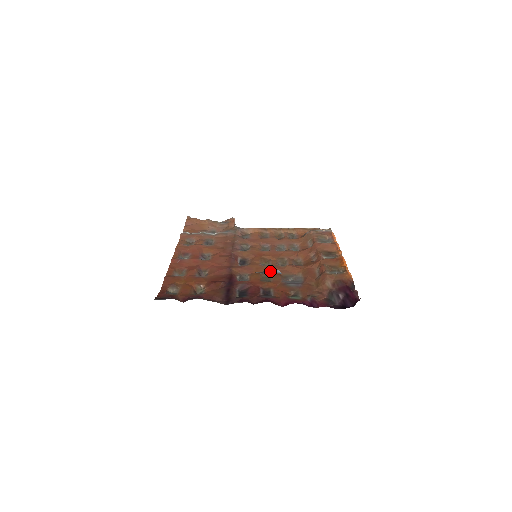
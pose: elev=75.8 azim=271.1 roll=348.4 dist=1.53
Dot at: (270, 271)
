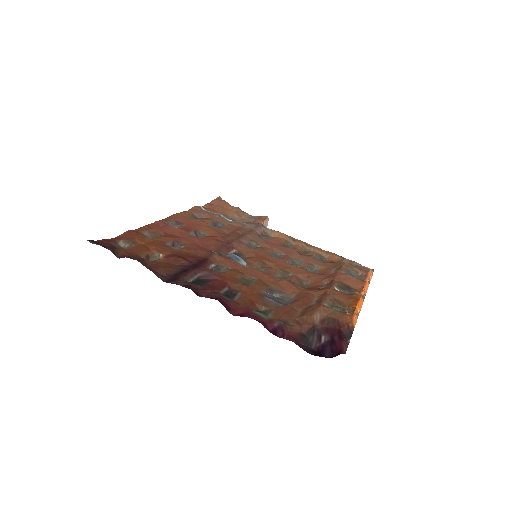
Dot at: (231, 257)
